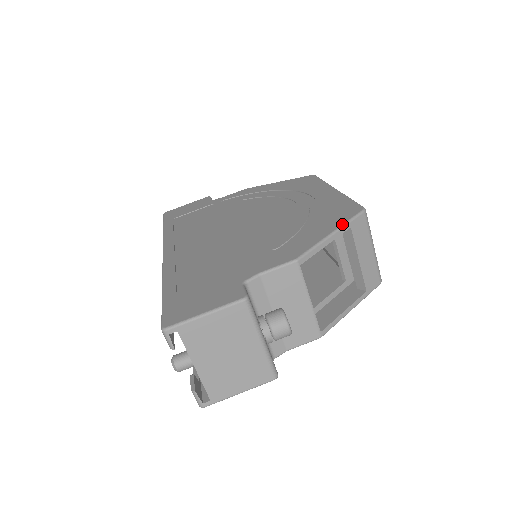
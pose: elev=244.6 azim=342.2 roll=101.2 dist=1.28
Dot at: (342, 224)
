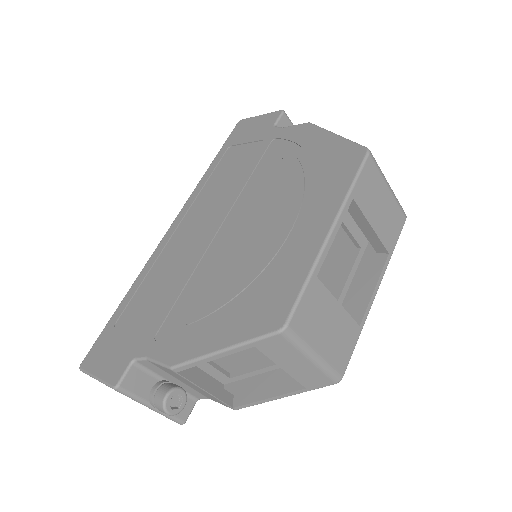
Dot at: (239, 342)
